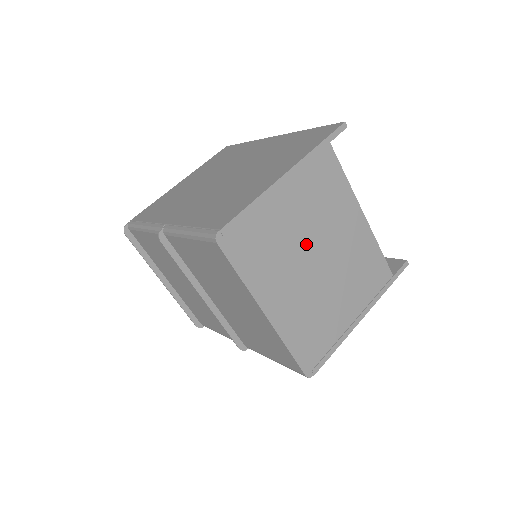
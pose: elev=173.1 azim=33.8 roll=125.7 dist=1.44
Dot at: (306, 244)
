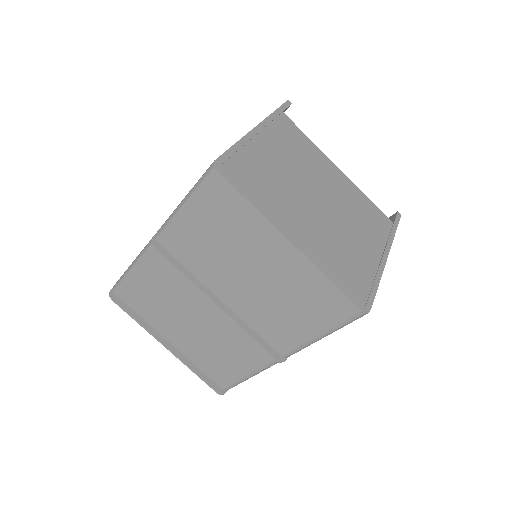
Dot at: (300, 185)
